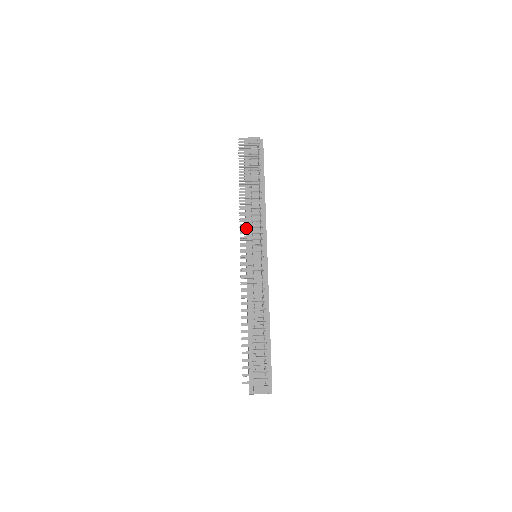
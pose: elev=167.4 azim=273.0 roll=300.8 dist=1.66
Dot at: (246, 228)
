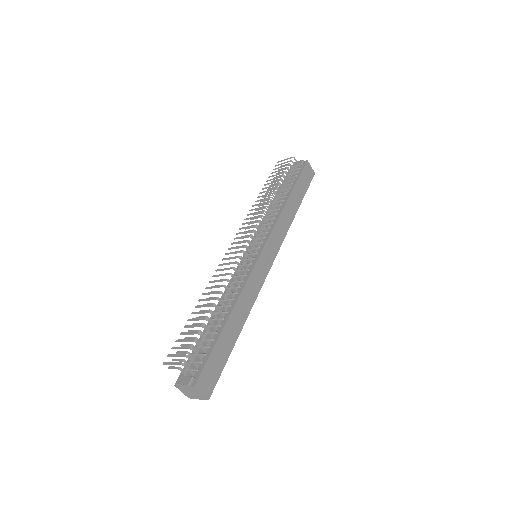
Dot at: occluded
